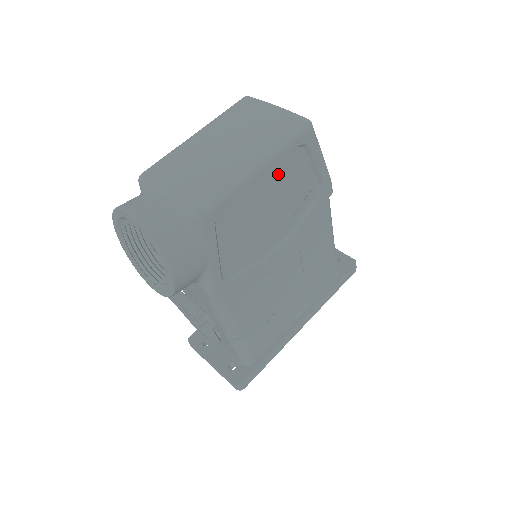
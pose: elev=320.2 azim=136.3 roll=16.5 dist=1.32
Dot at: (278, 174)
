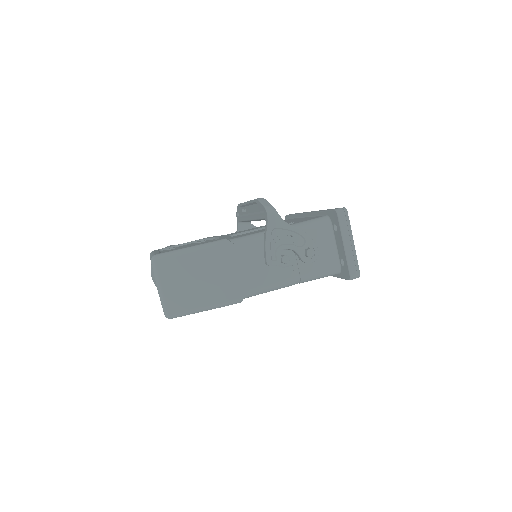
Dot at: occluded
